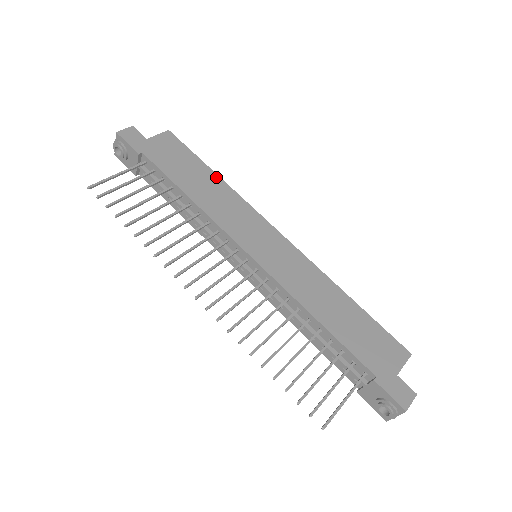
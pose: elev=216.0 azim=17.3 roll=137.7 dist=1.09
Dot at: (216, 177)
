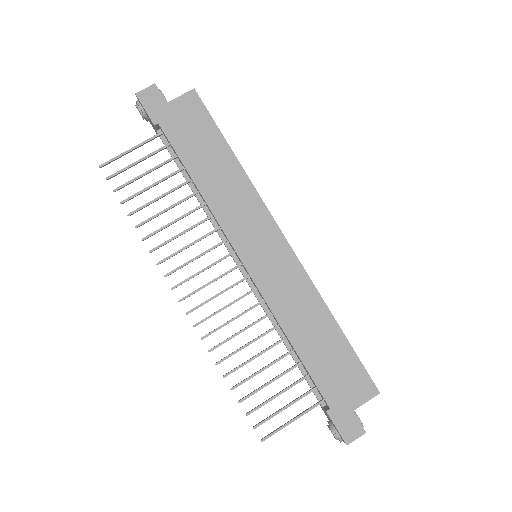
Dot at: (233, 159)
